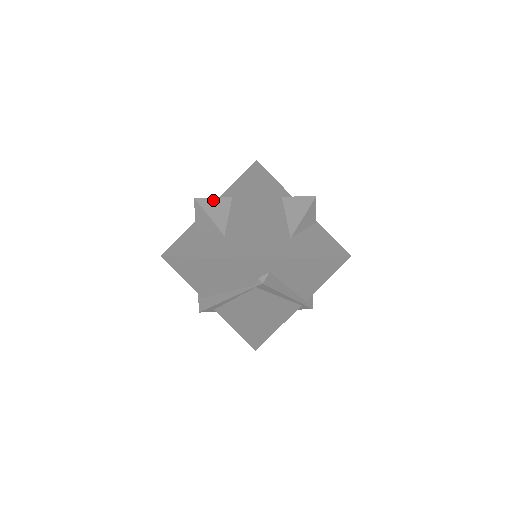
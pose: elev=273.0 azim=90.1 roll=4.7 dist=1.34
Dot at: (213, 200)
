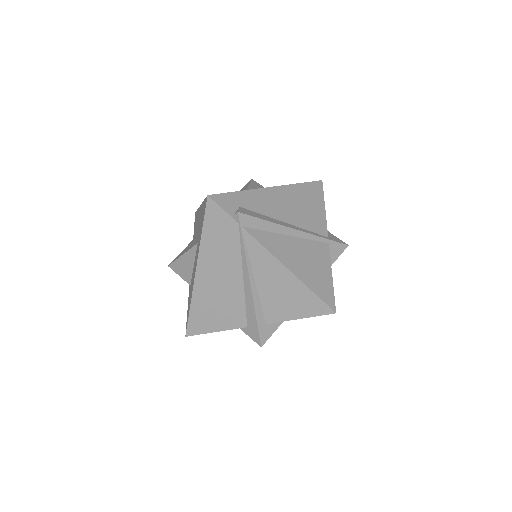
Dot at: occluded
